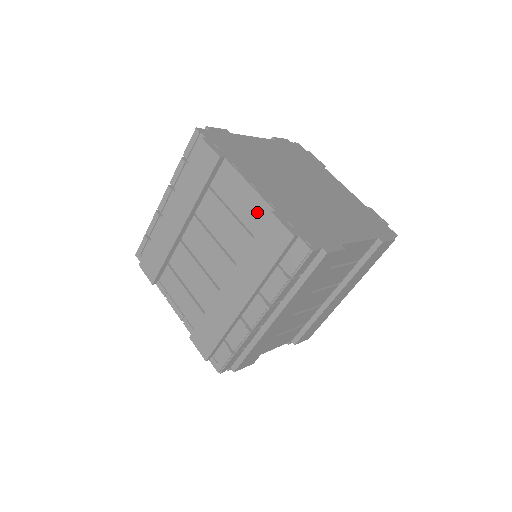
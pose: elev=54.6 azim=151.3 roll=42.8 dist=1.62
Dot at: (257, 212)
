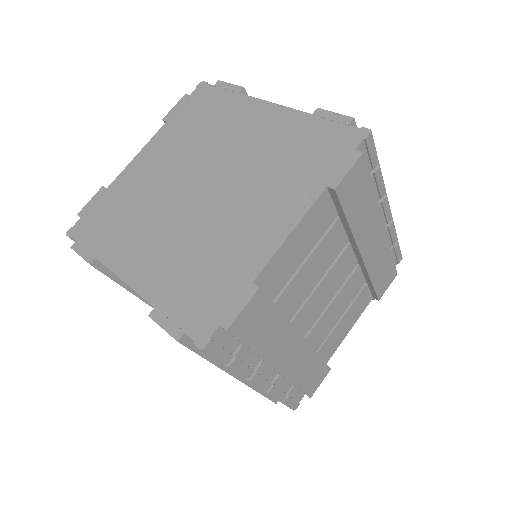
Dot at: occluded
